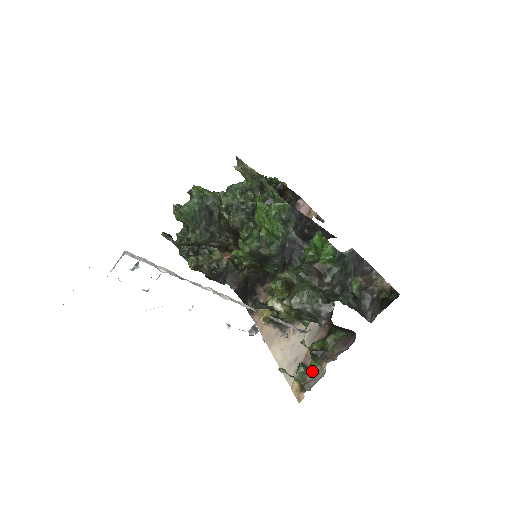
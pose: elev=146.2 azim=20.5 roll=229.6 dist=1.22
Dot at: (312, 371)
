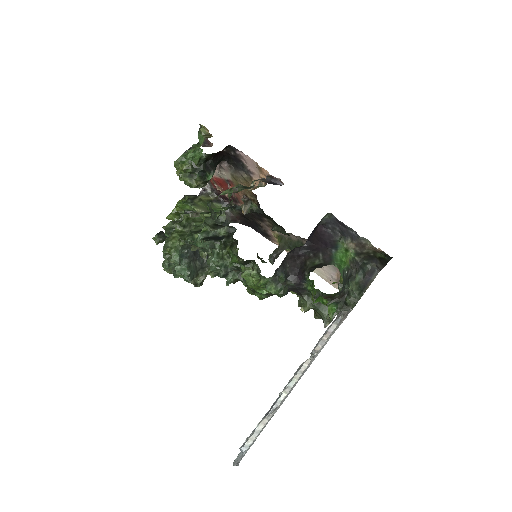
Dot at: occluded
